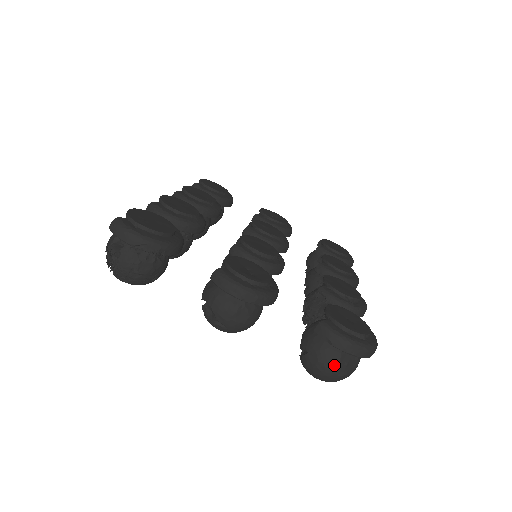
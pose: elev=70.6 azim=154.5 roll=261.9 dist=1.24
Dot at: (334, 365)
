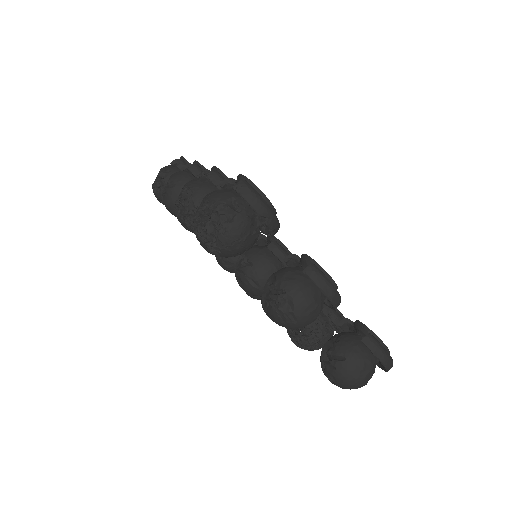
Dot at: (367, 374)
